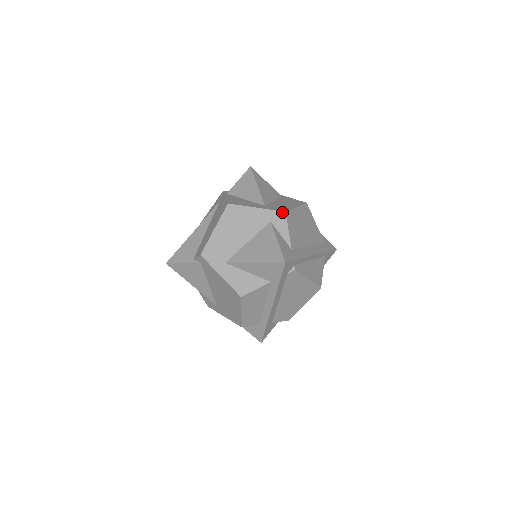
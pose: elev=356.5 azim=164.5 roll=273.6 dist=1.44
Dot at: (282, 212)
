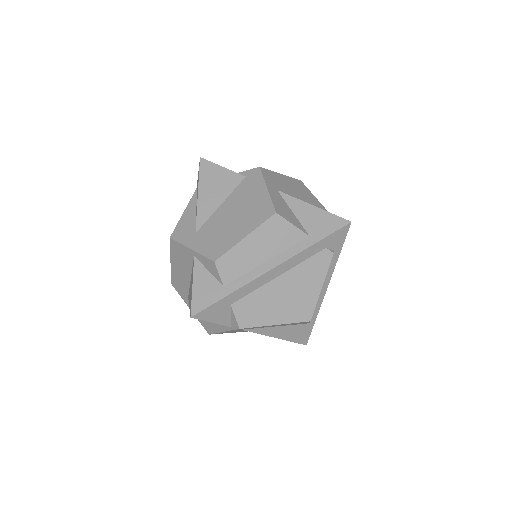
Dot at: occluded
